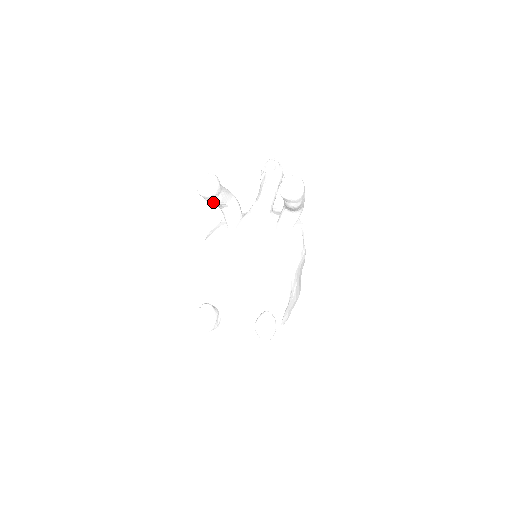
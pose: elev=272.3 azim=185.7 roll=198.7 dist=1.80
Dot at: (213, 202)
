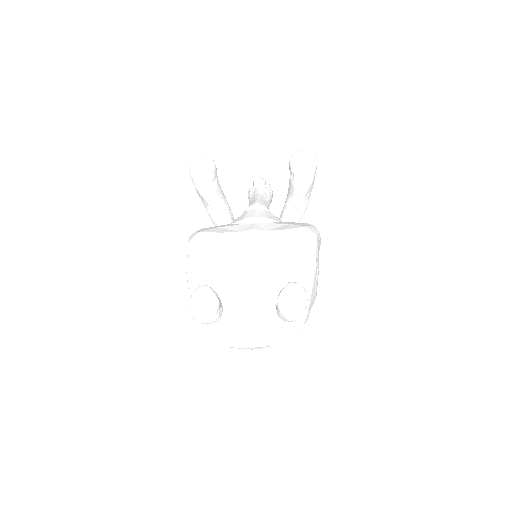
Dot at: (206, 189)
